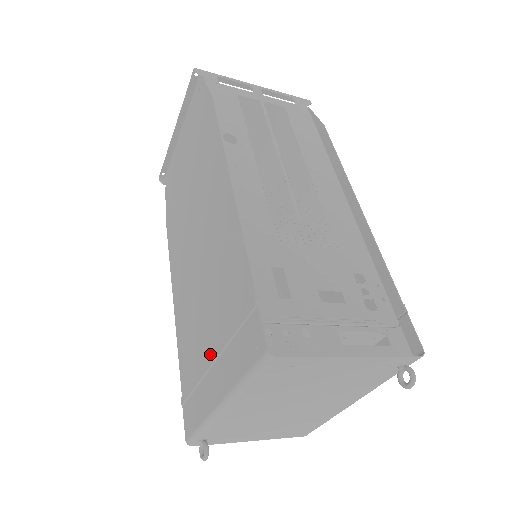
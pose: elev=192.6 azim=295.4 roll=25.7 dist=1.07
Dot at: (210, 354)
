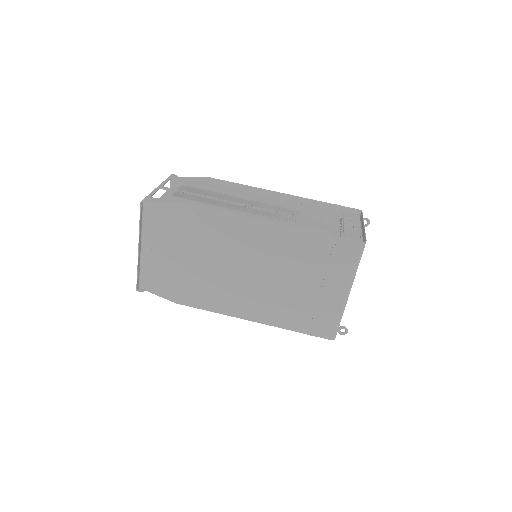
Dot at: (319, 290)
